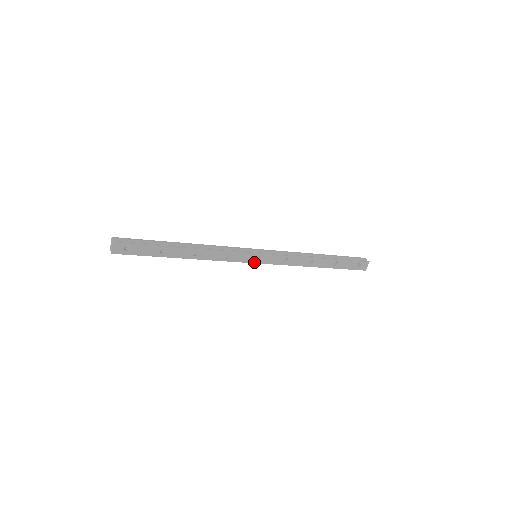
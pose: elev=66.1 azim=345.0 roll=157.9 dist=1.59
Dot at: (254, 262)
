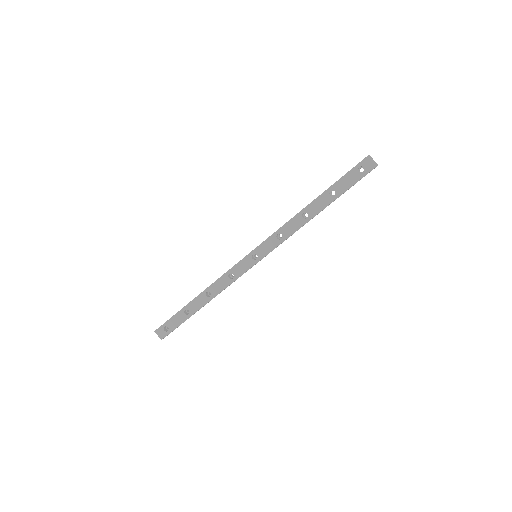
Dot at: (256, 262)
